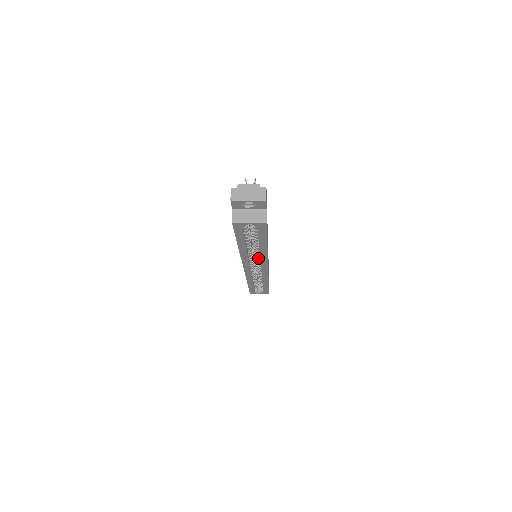
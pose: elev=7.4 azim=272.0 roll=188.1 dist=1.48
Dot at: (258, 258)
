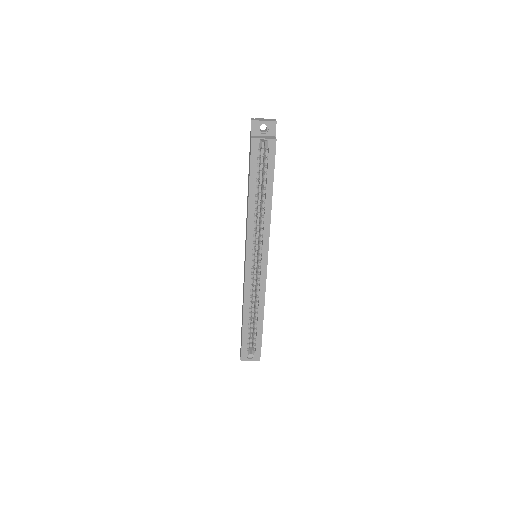
Dot at: (261, 233)
